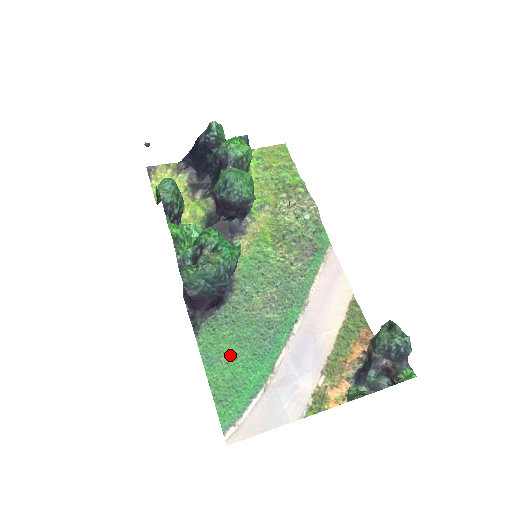
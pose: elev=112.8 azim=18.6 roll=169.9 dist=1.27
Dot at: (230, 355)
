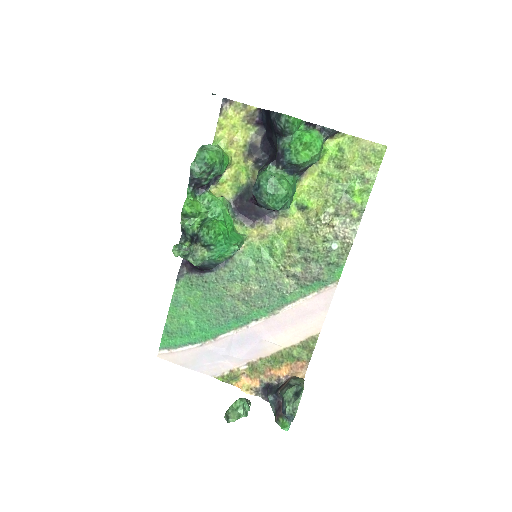
Dot at: (192, 309)
